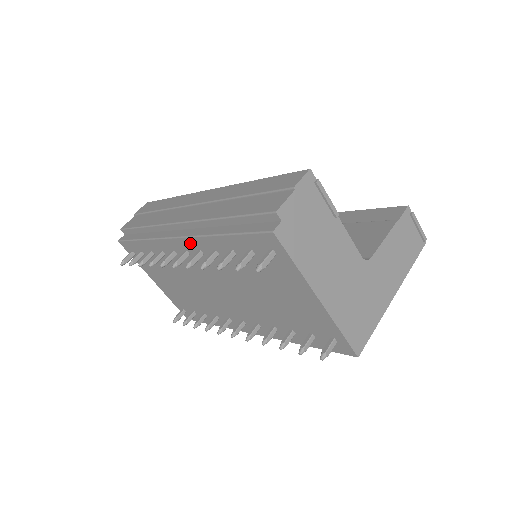
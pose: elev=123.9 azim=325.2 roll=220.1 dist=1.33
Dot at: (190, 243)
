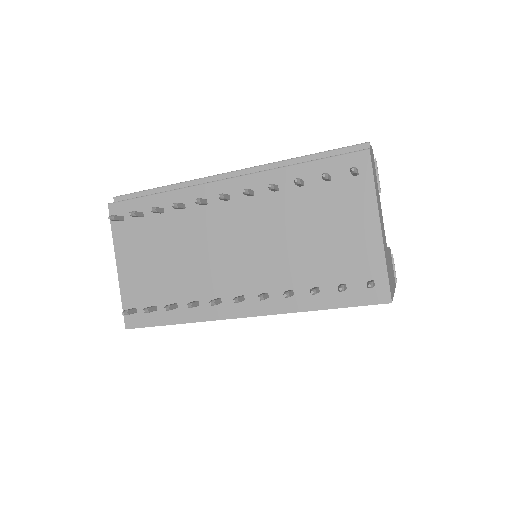
Dot at: (244, 182)
